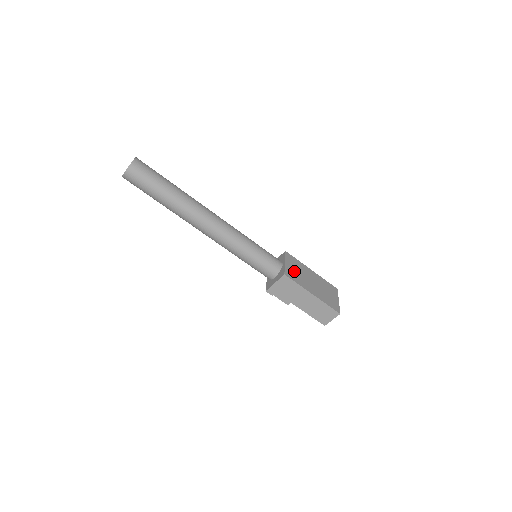
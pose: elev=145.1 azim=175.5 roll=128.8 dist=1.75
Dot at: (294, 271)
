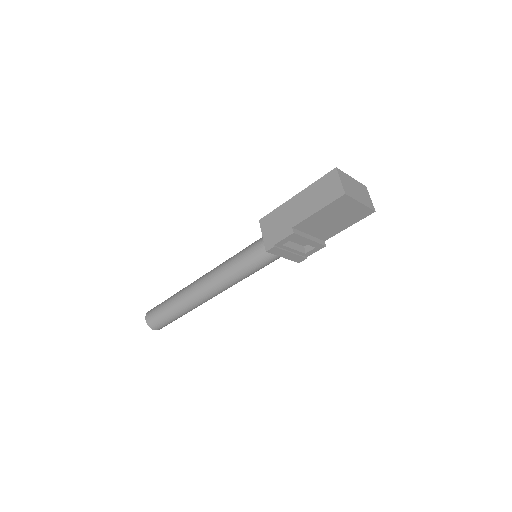
Dot at: occluded
